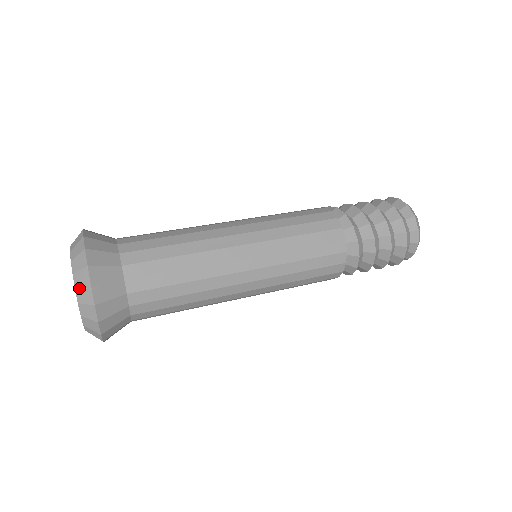
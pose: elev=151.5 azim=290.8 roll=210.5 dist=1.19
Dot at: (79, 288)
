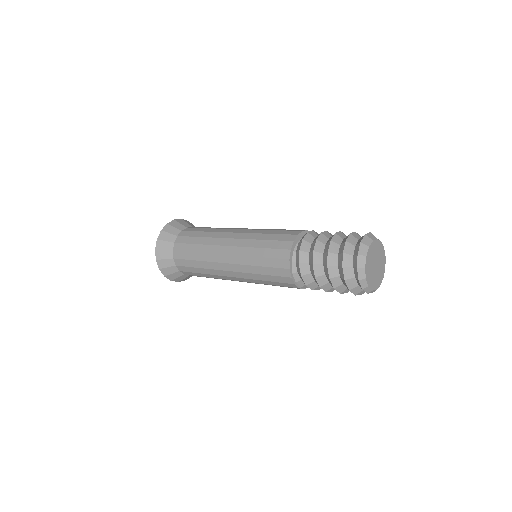
Dot at: occluded
